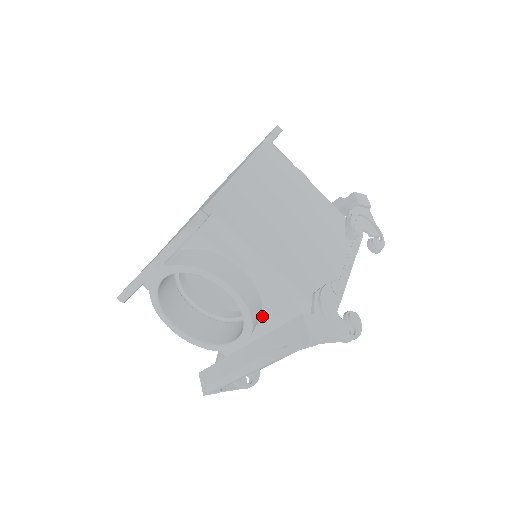
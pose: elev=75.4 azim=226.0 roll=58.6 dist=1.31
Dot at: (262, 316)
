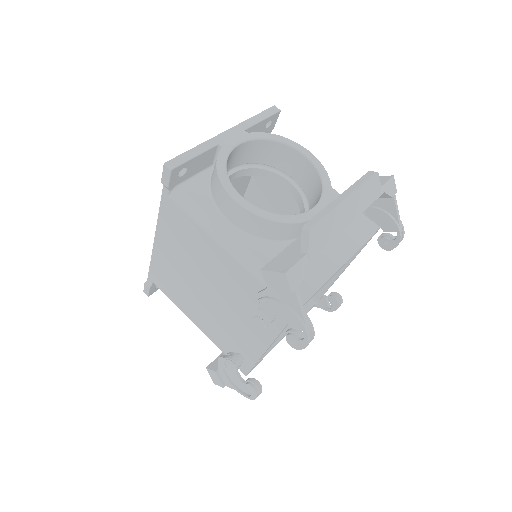
Dot at: occluded
